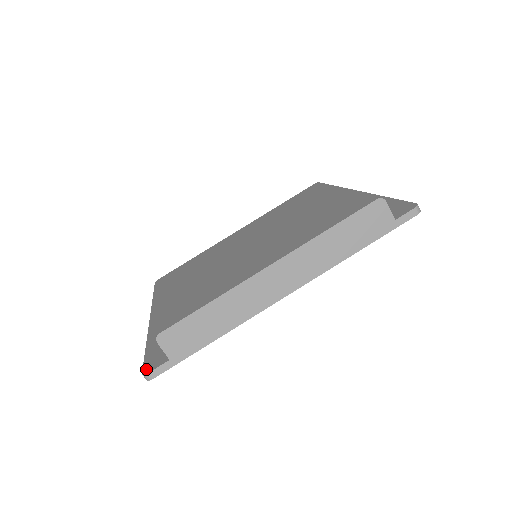
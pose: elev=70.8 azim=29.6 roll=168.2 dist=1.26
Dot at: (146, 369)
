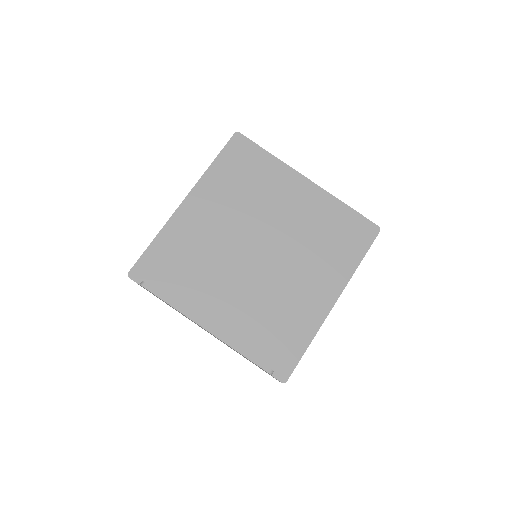
Dot at: (132, 272)
